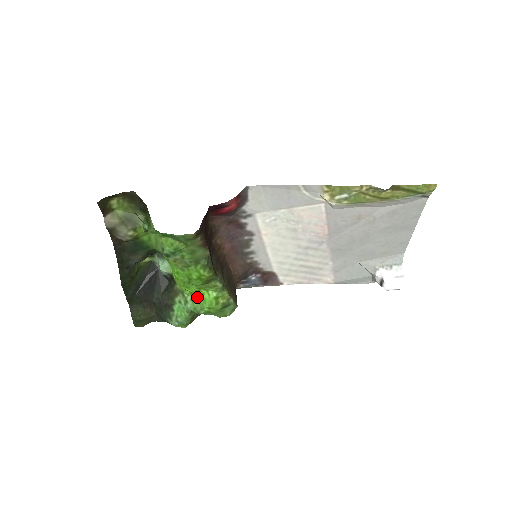
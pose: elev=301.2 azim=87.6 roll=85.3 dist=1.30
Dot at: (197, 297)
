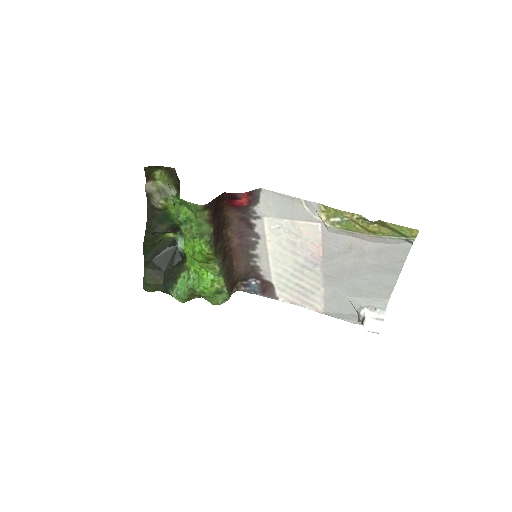
Dot at: (198, 276)
